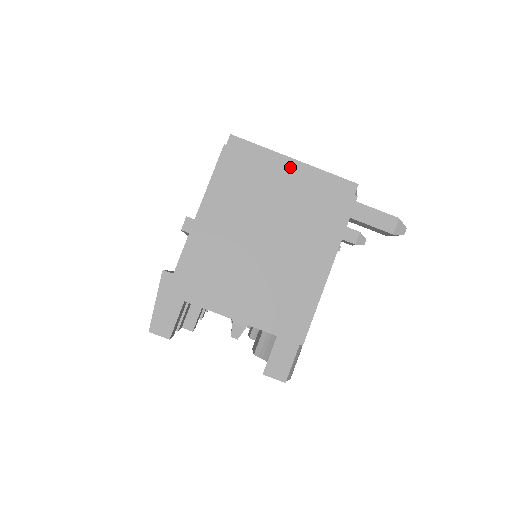
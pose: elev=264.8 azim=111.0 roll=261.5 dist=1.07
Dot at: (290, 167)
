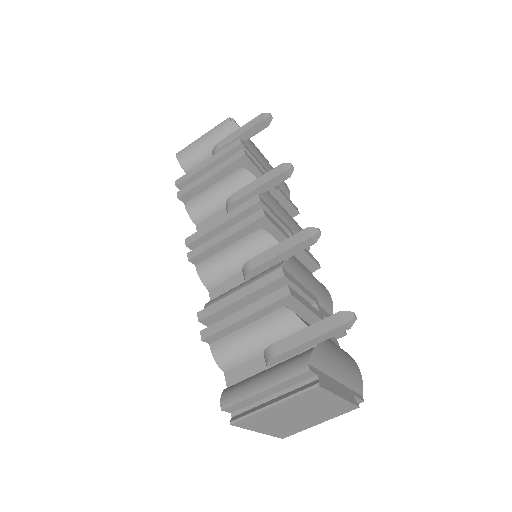
Dot at: (266, 393)
